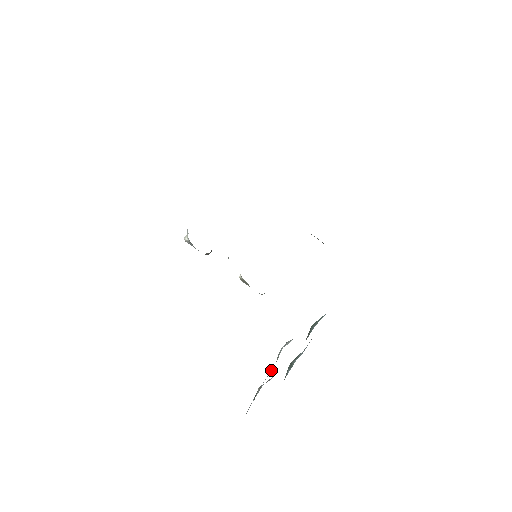
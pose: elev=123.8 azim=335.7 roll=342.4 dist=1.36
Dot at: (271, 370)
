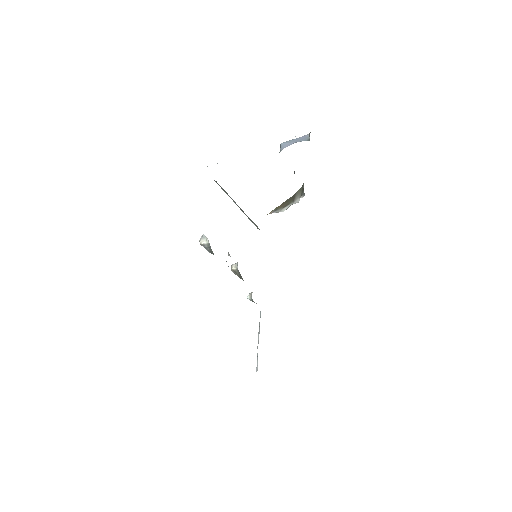
Dot at: occluded
